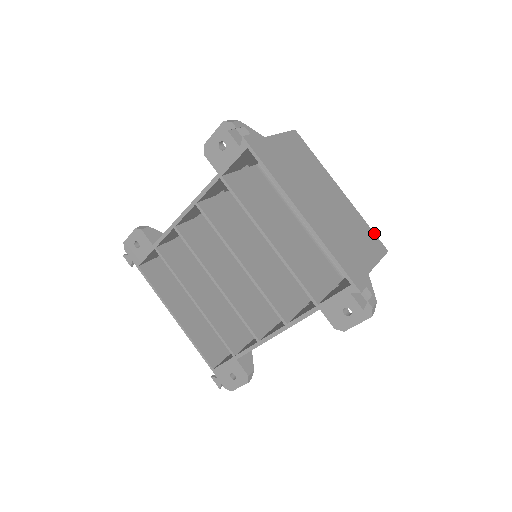
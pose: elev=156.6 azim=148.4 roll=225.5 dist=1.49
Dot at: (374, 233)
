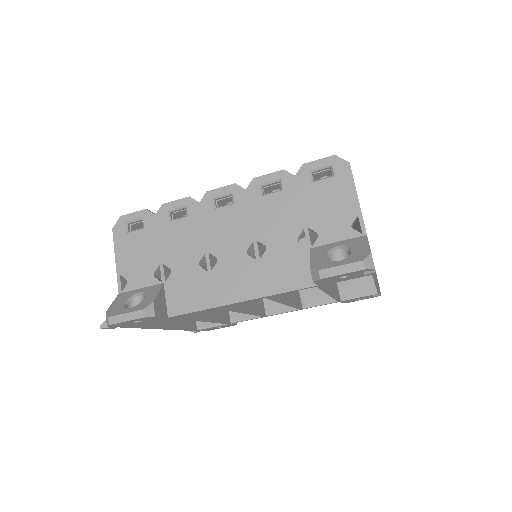
Dot at: occluded
